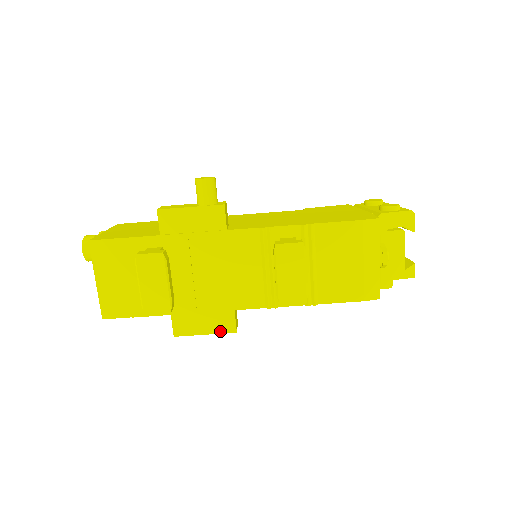
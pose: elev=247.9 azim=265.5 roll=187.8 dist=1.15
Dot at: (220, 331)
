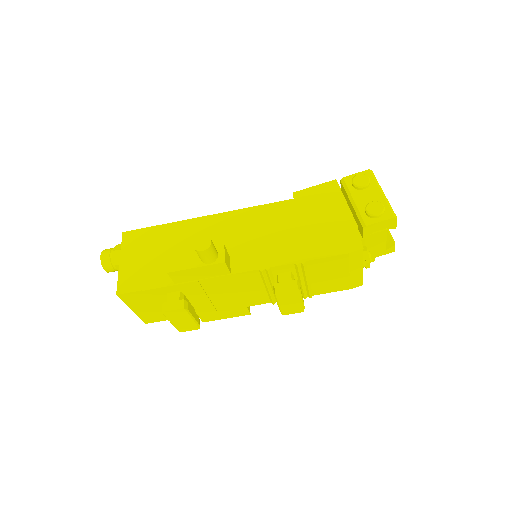
Dot at: (238, 316)
